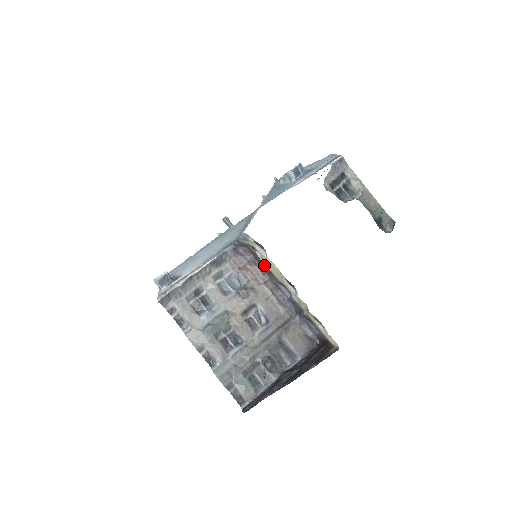
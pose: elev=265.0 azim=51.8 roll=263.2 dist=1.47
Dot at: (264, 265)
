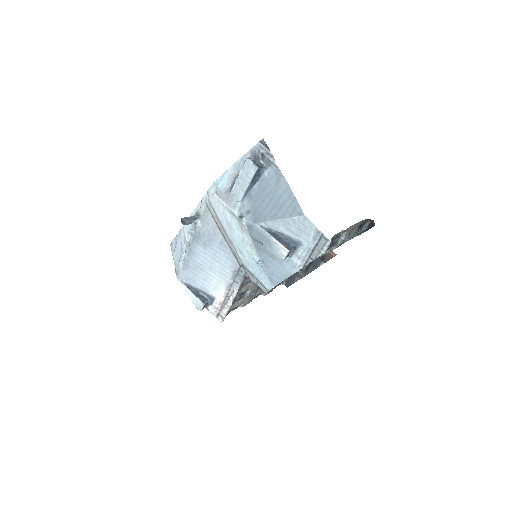
Dot at: occluded
